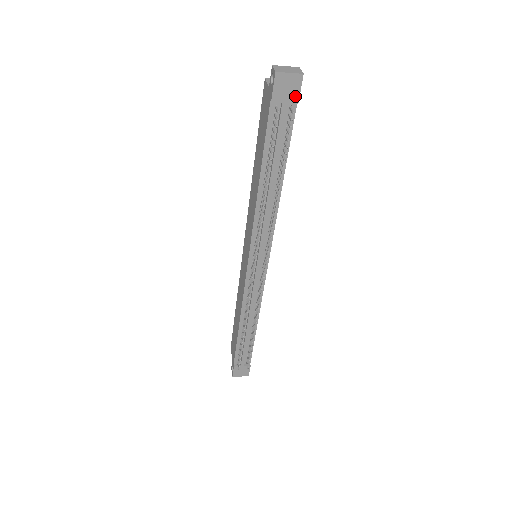
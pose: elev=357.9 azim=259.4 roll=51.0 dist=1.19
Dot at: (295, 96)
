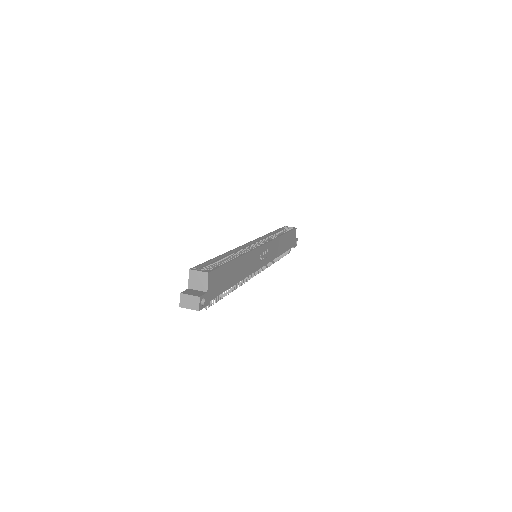
Dot at: occluded
